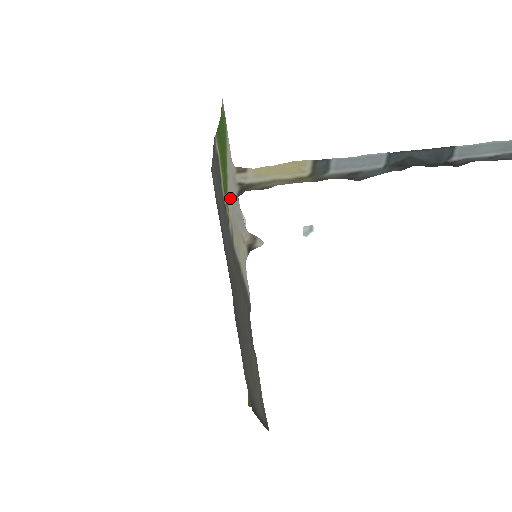
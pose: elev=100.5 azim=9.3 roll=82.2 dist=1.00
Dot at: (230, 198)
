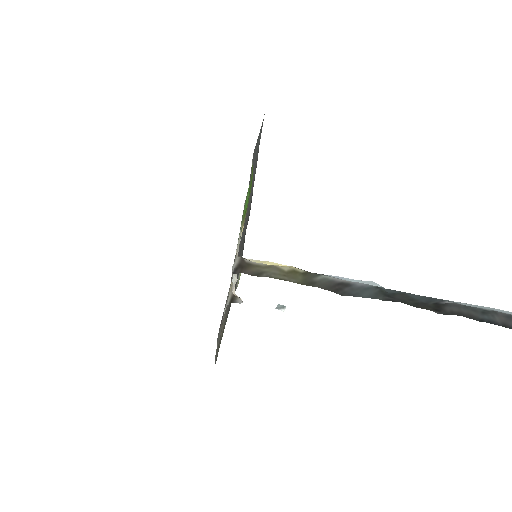
Dot at: occluded
